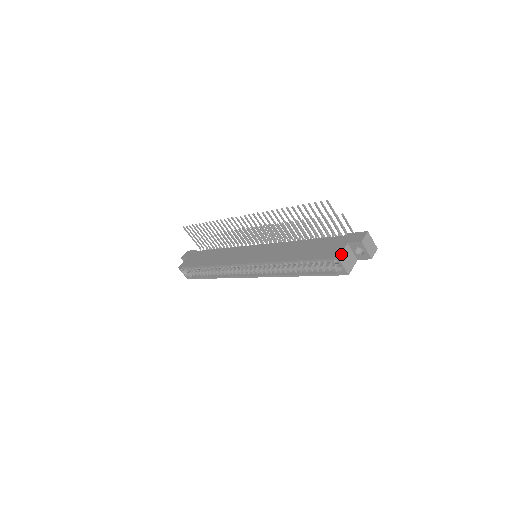
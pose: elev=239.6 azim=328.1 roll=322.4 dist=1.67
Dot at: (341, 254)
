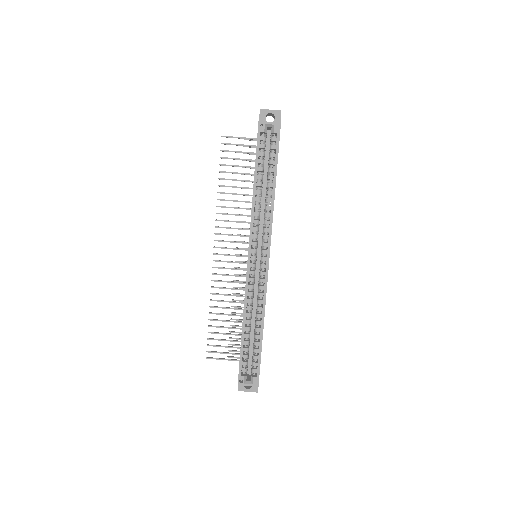
Dot at: (259, 122)
